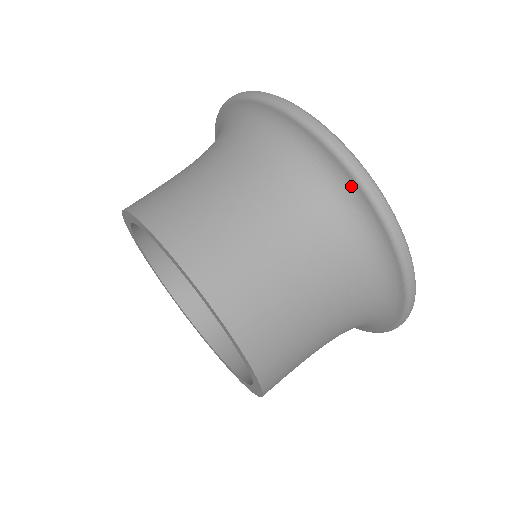
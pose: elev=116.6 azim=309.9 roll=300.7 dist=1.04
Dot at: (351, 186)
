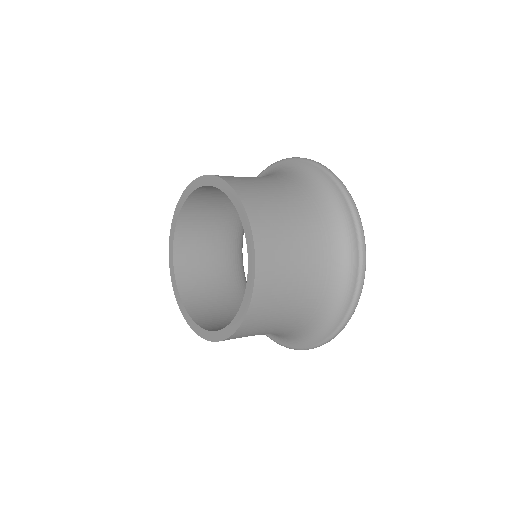
Dot at: (261, 176)
